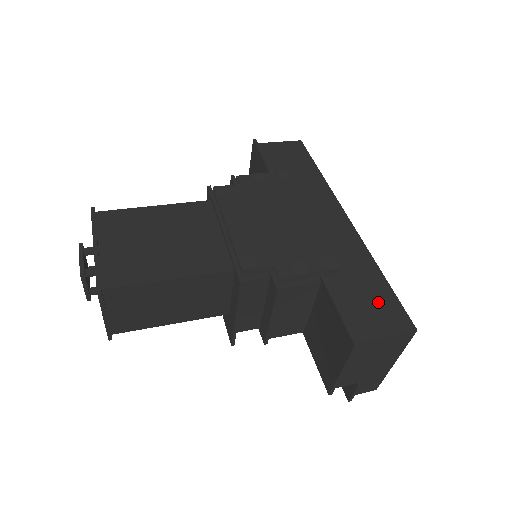
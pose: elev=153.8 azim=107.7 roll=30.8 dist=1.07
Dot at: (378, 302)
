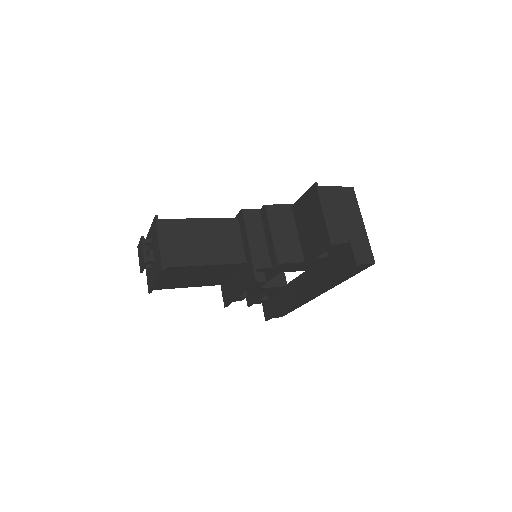
Dot at: occluded
